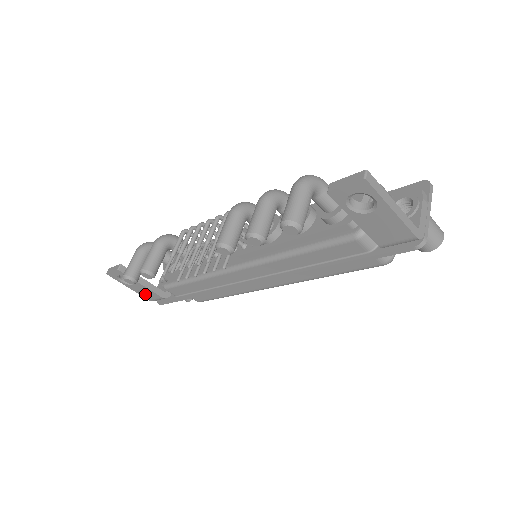
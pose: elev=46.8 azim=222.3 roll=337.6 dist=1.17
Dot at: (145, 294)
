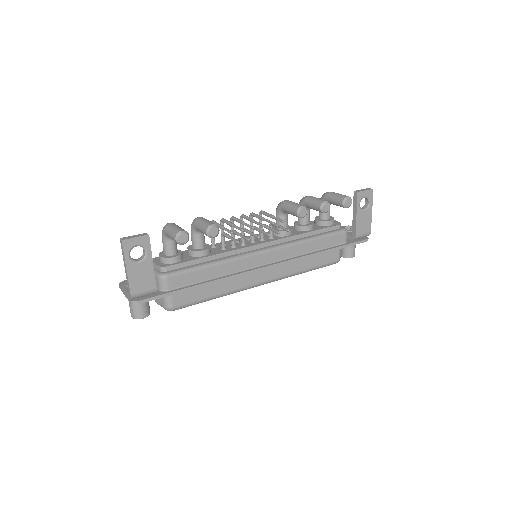
Dot at: (138, 282)
